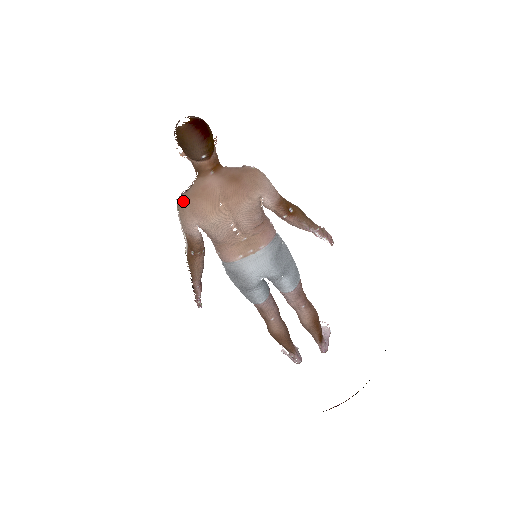
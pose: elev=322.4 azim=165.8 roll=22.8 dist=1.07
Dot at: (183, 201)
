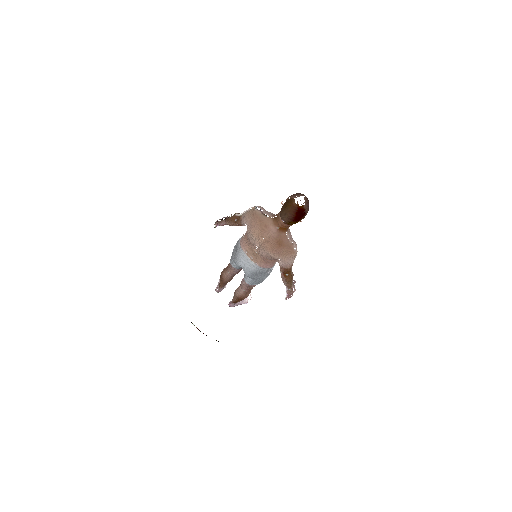
Dot at: (256, 213)
